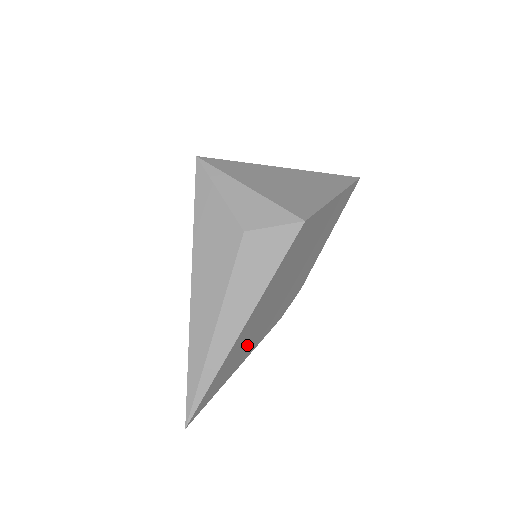
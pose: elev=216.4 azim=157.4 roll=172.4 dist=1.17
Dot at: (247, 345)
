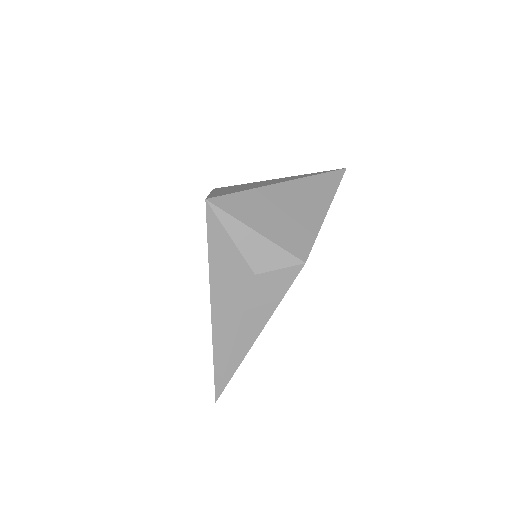
Dot at: occluded
